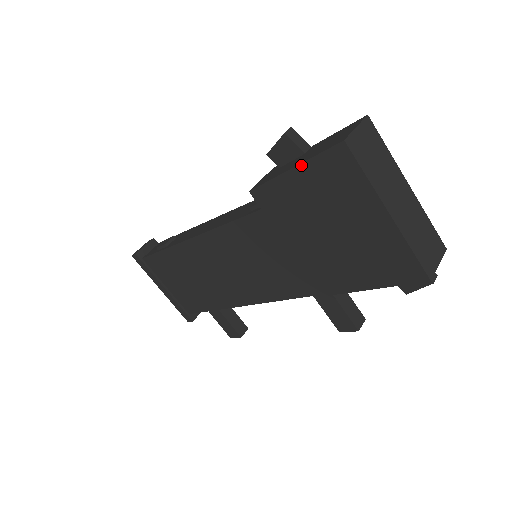
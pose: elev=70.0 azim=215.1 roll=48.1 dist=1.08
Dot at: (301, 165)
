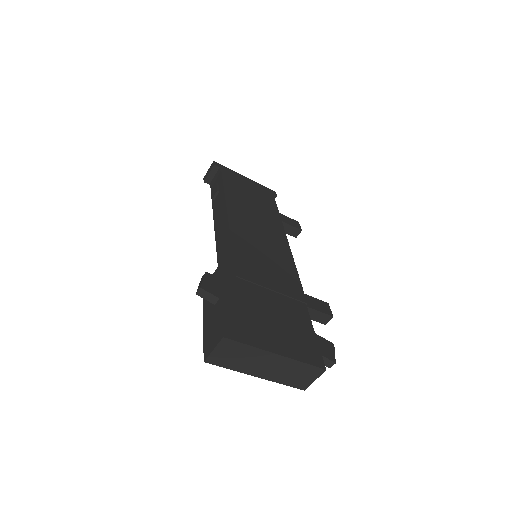
Dot at: (204, 330)
